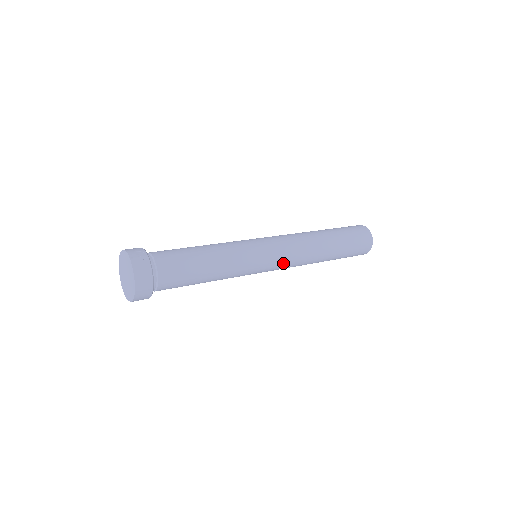
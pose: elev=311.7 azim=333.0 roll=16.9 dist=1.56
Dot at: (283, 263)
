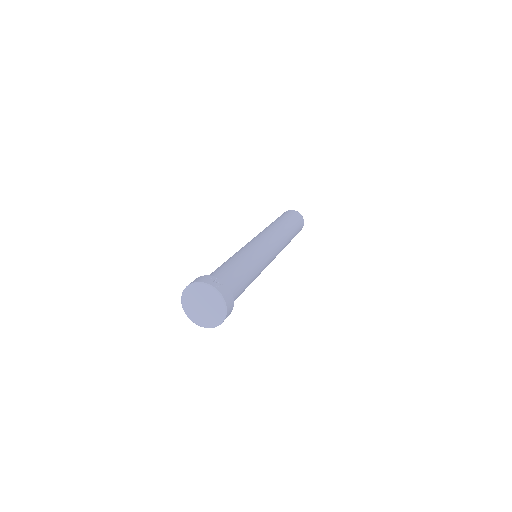
Dot at: (276, 255)
